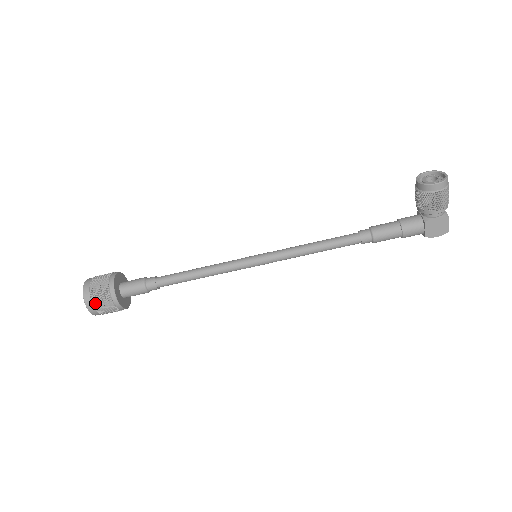
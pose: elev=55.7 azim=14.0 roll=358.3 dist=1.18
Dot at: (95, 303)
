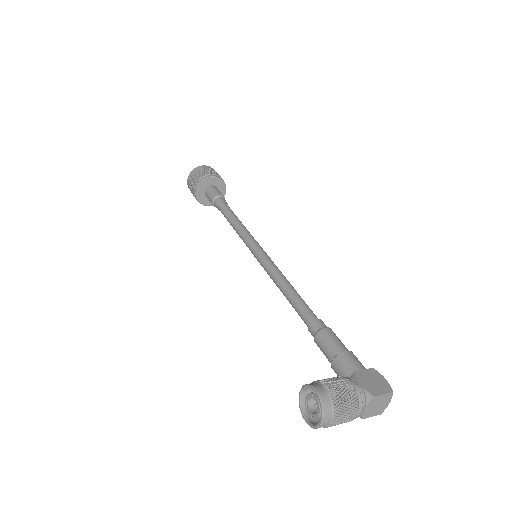
Dot at: occluded
